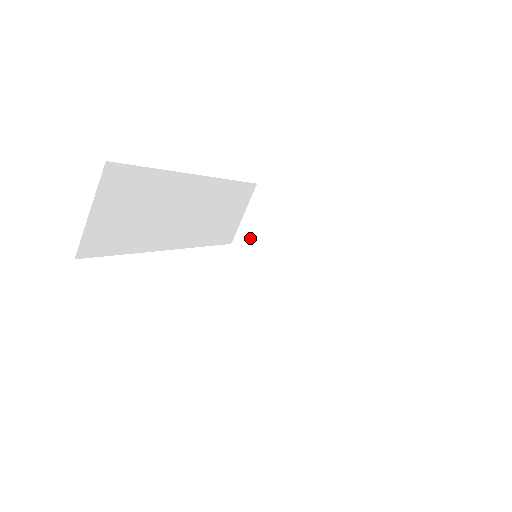
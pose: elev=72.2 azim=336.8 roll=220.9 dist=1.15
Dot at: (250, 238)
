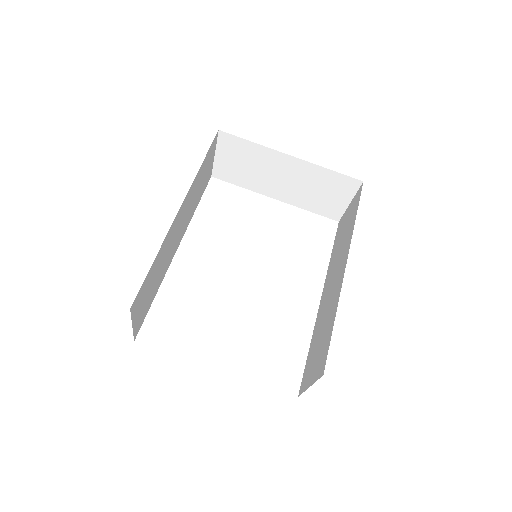
Dot at: (228, 172)
